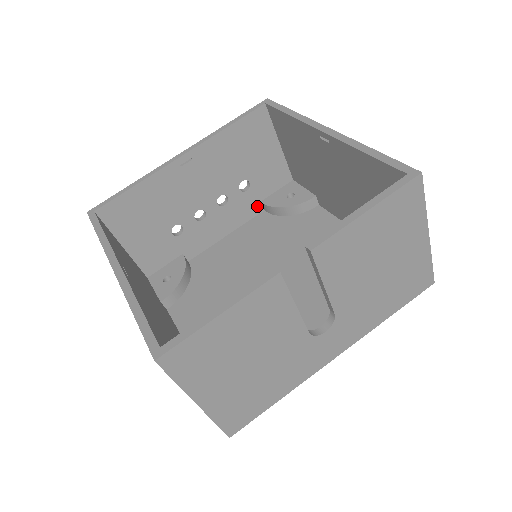
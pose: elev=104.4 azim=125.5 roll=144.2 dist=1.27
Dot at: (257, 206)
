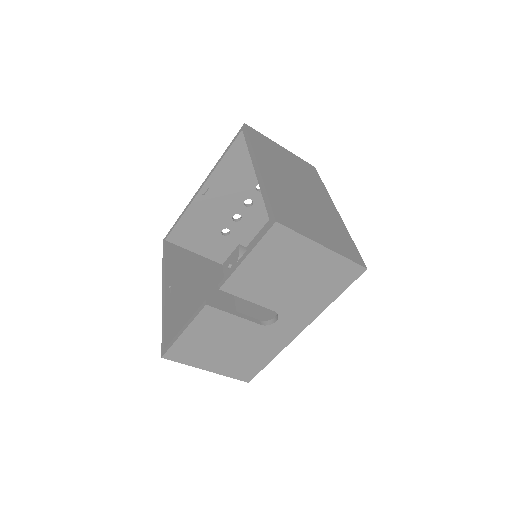
Dot at: occluded
